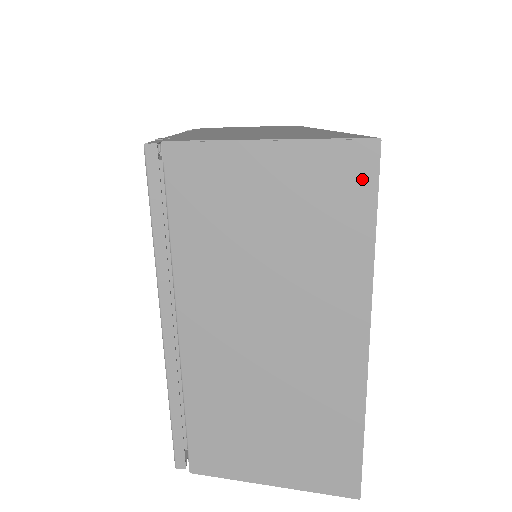
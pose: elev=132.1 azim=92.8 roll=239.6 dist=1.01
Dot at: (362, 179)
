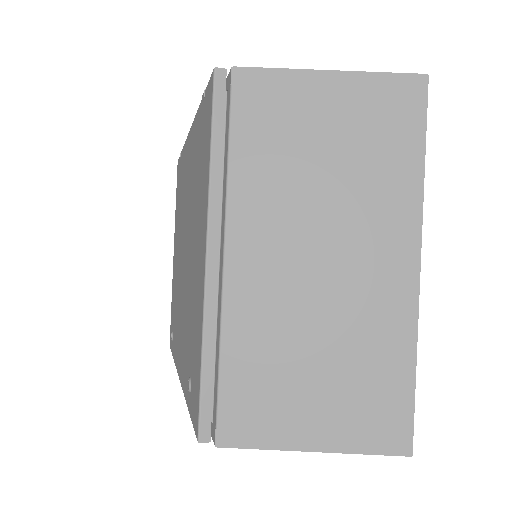
Dot at: (414, 107)
